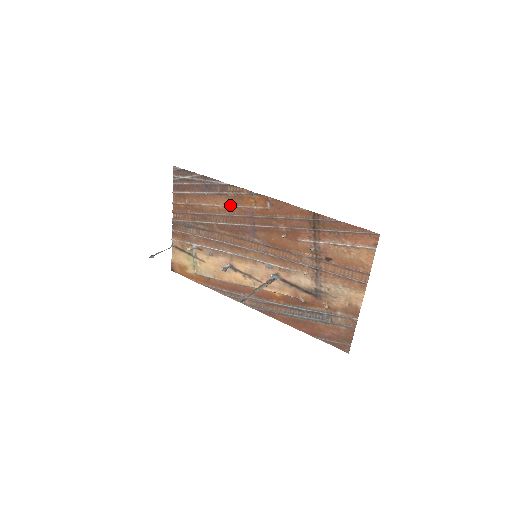
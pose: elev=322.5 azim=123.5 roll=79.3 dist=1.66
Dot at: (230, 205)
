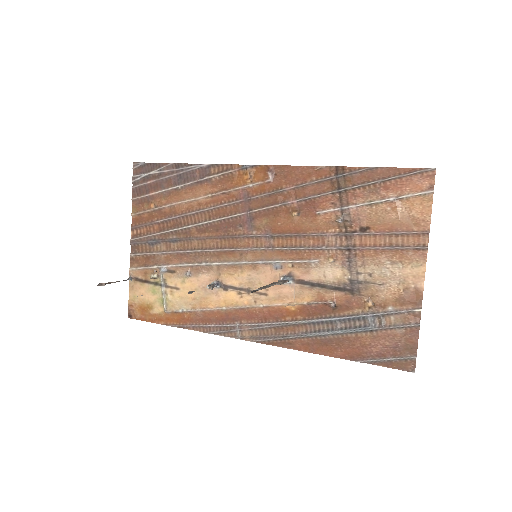
Dot at: (215, 193)
